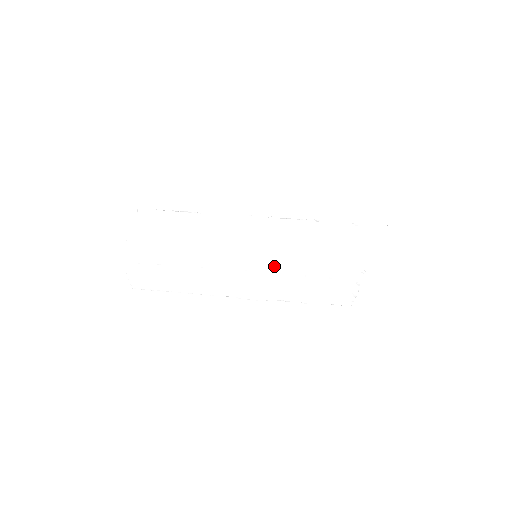
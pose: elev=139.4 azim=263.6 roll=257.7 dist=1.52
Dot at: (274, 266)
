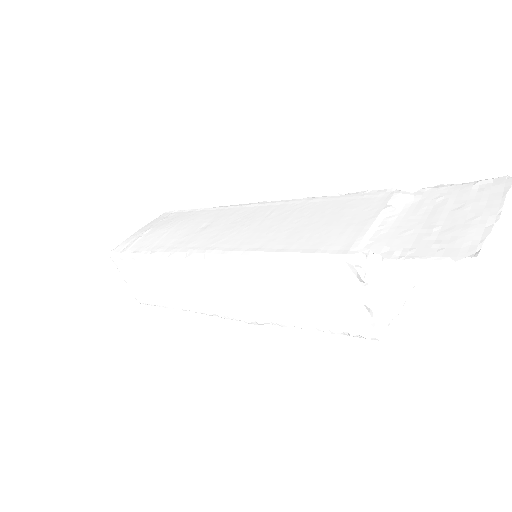
Dot at: (238, 251)
